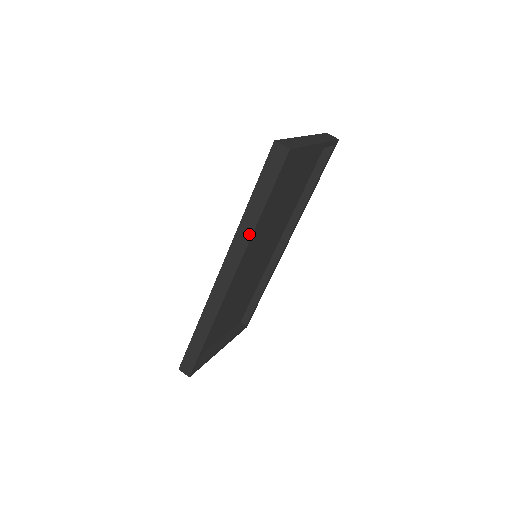
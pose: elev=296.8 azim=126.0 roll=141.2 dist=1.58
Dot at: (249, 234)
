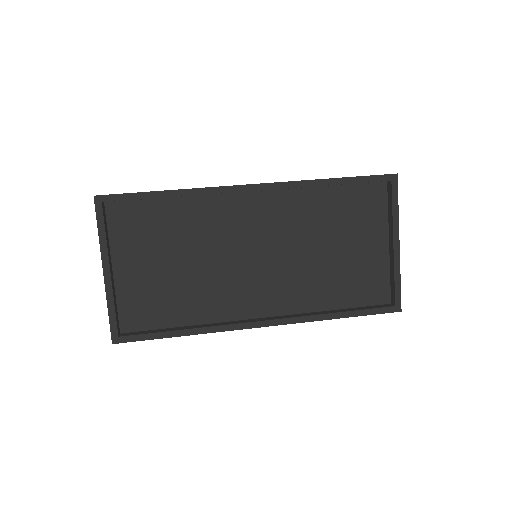
Dot at: (308, 180)
